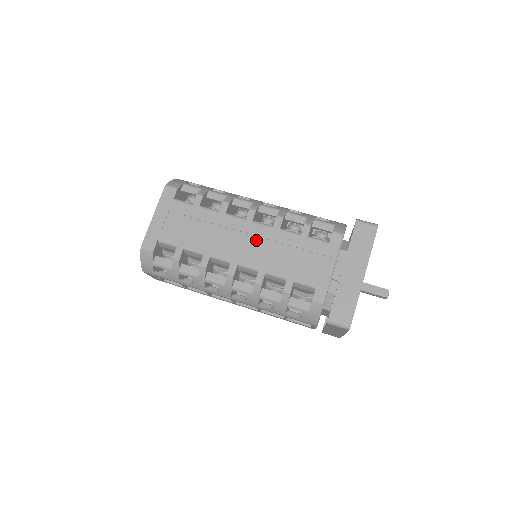
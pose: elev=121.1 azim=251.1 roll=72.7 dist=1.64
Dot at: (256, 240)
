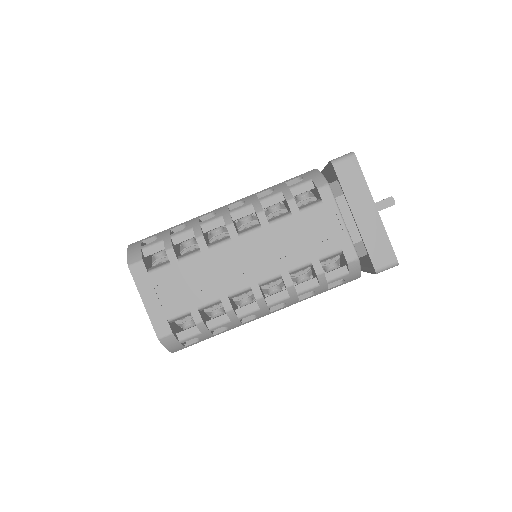
Dot at: (256, 250)
